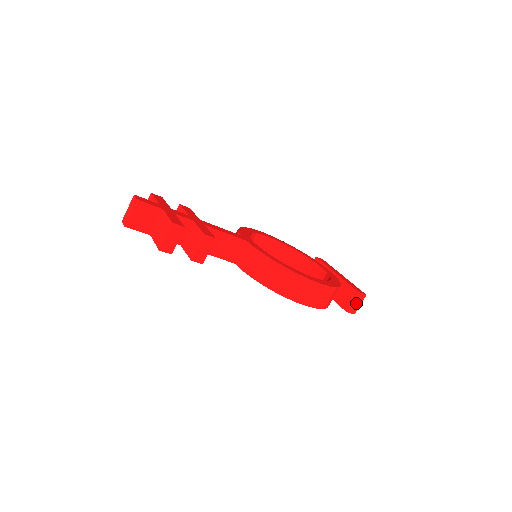
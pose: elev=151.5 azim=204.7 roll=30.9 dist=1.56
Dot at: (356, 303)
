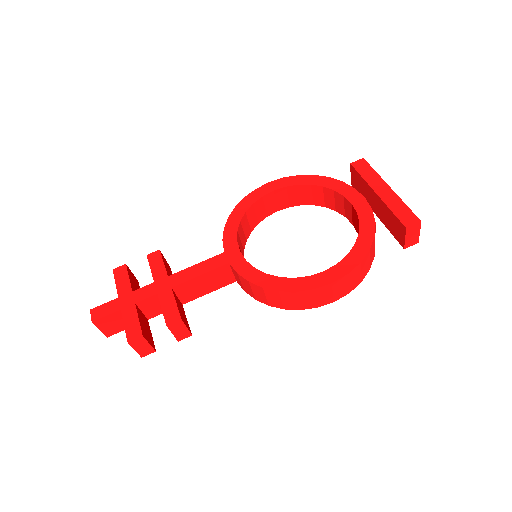
Dot at: (412, 235)
